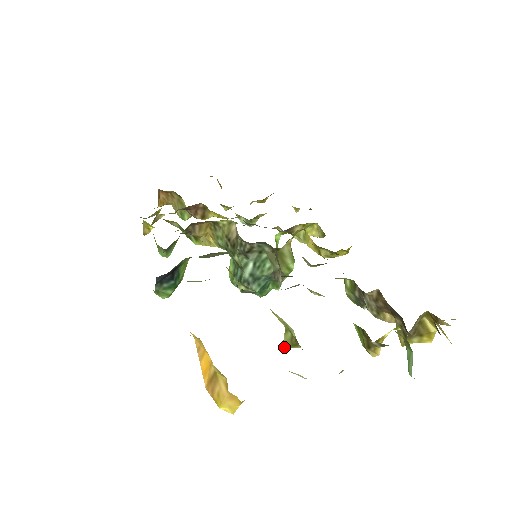
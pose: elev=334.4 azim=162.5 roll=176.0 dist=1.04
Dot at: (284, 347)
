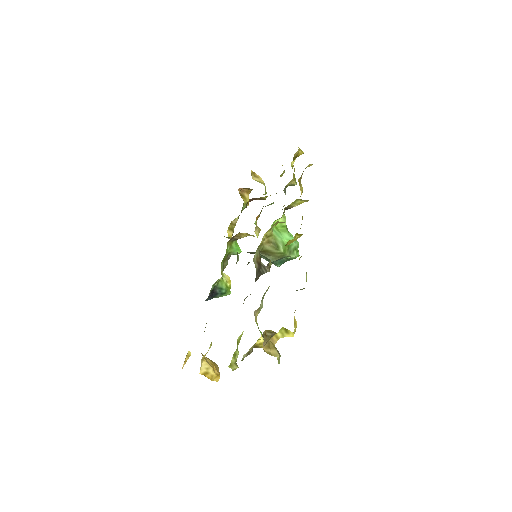
Dot at: occluded
